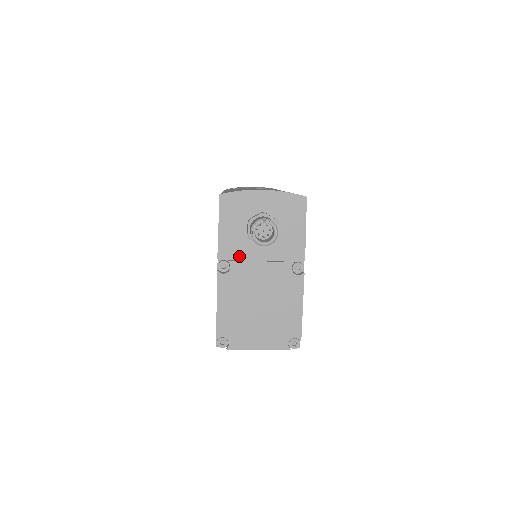
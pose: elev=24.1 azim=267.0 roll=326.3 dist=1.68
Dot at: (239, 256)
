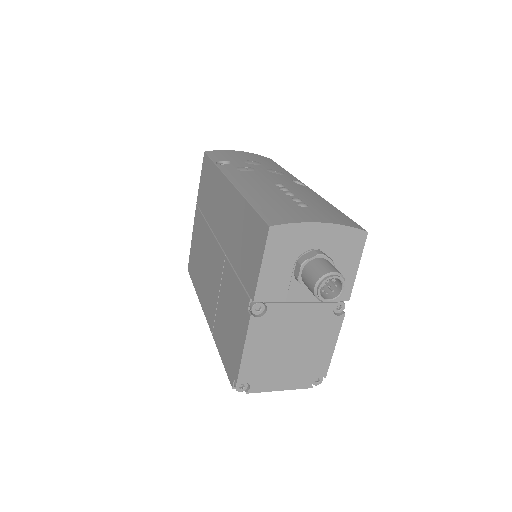
Dot at: (279, 298)
